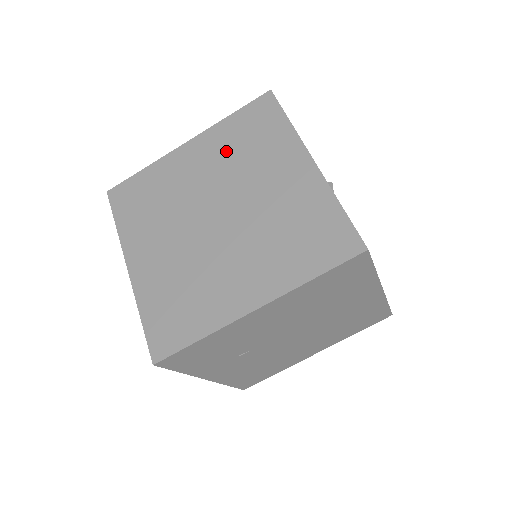
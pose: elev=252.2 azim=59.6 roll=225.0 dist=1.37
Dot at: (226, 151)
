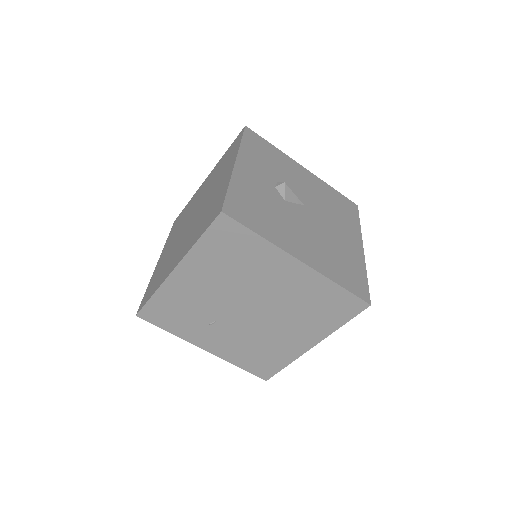
Dot at: (214, 175)
